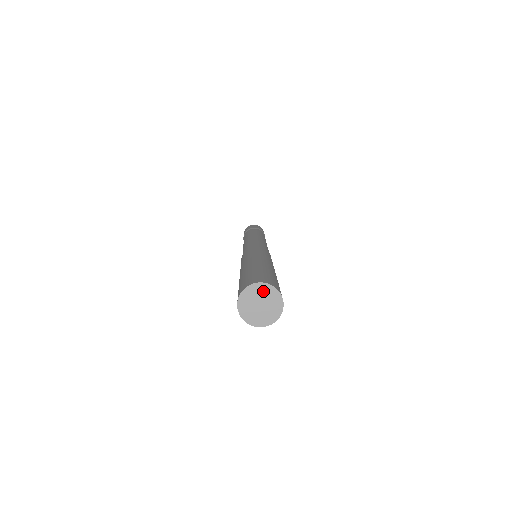
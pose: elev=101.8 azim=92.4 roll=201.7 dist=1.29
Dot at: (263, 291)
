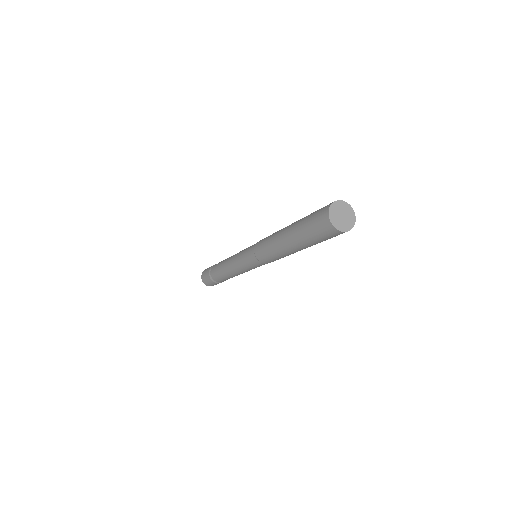
Dot at: (339, 206)
